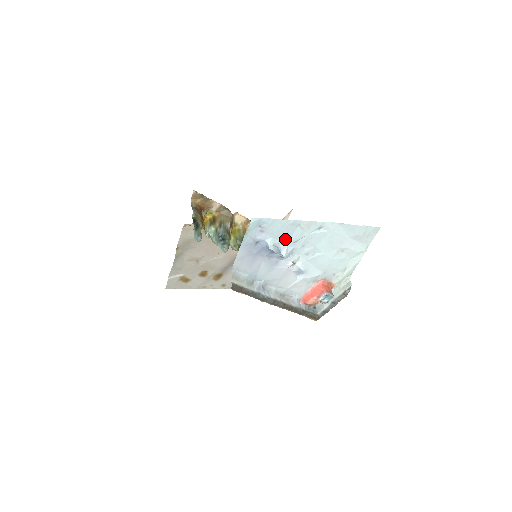
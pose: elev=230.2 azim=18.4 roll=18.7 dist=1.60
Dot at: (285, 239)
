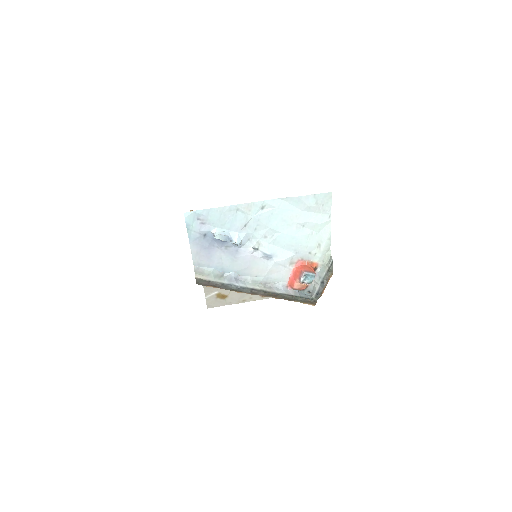
Dot at: (231, 226)
